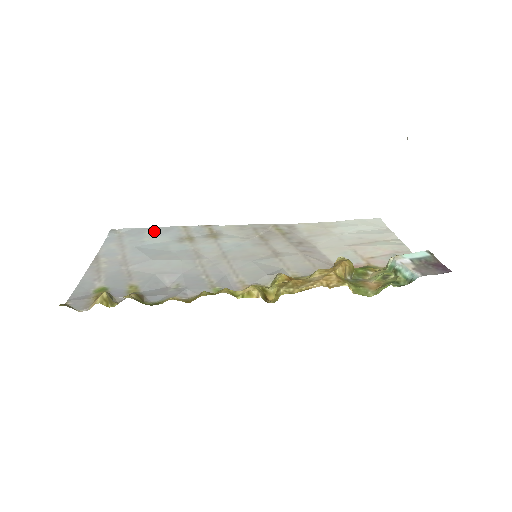
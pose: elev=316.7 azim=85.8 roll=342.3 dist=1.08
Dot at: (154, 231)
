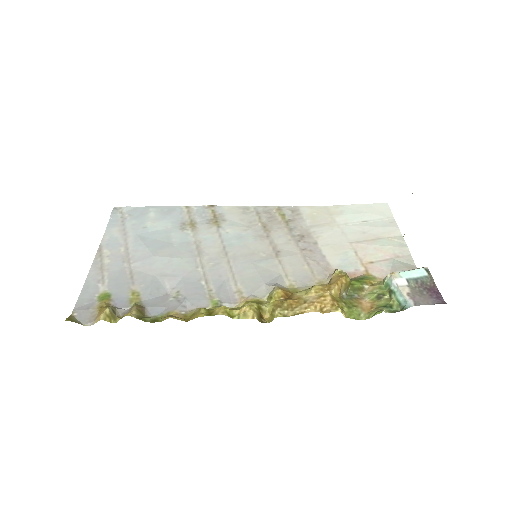
Dot at: (157, 212)
